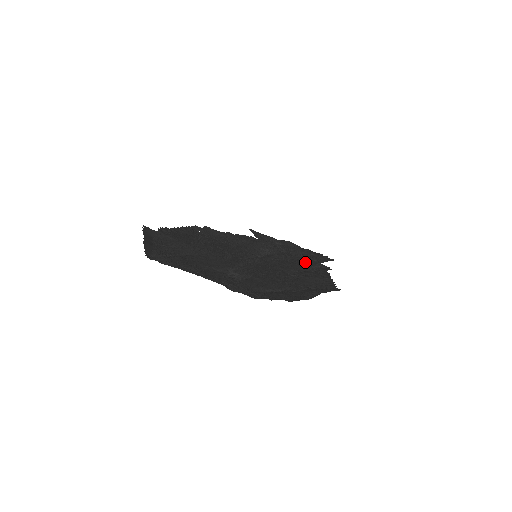
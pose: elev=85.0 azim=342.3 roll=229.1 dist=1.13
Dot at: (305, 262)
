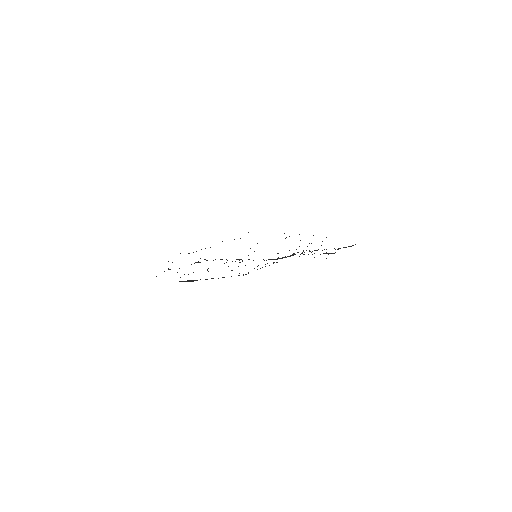
Dot at: occluded
